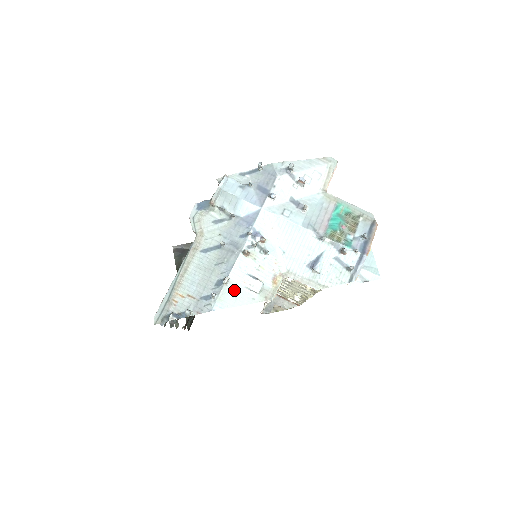
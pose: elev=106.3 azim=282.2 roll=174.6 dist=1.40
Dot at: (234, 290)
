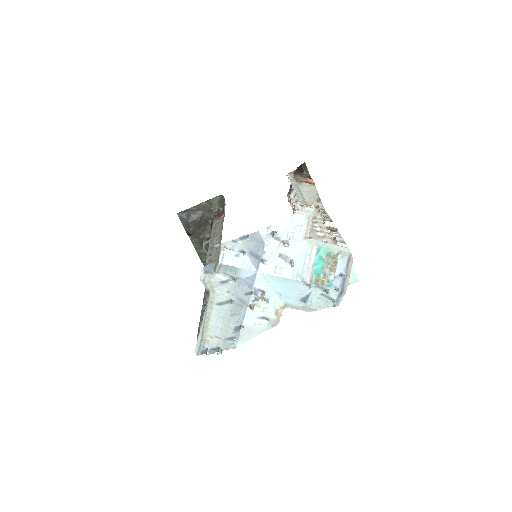
Dot at: (249, 330)
